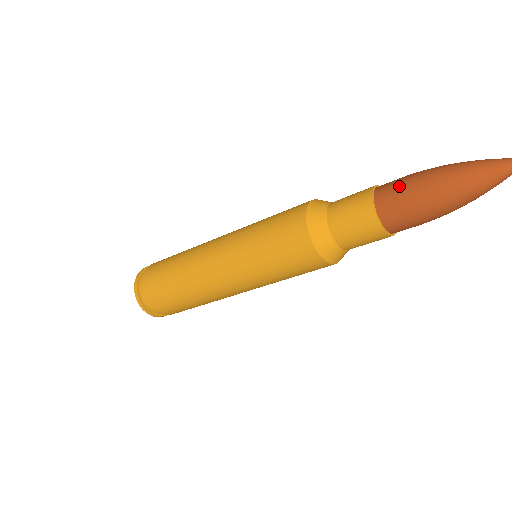
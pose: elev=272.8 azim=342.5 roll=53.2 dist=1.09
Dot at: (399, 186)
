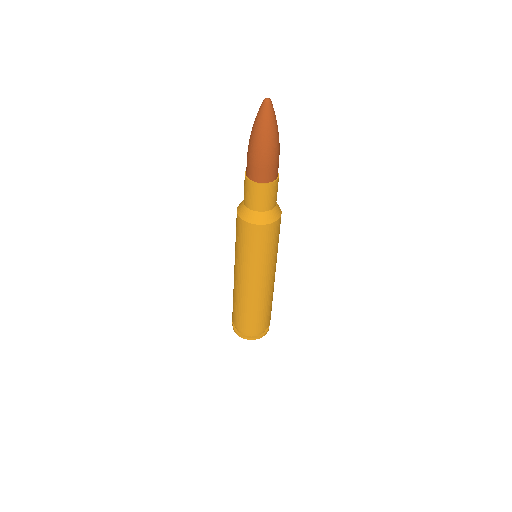
Dot at: occluded
